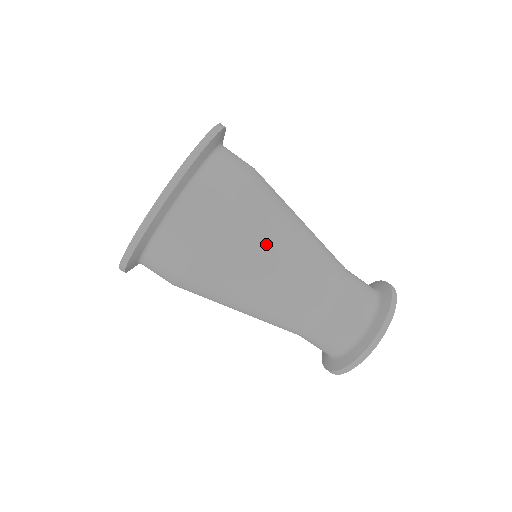
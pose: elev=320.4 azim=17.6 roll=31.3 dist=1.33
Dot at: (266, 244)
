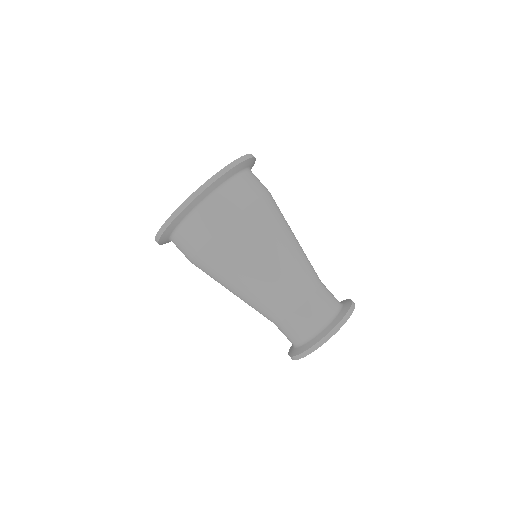
Dot at: (231, 272)
